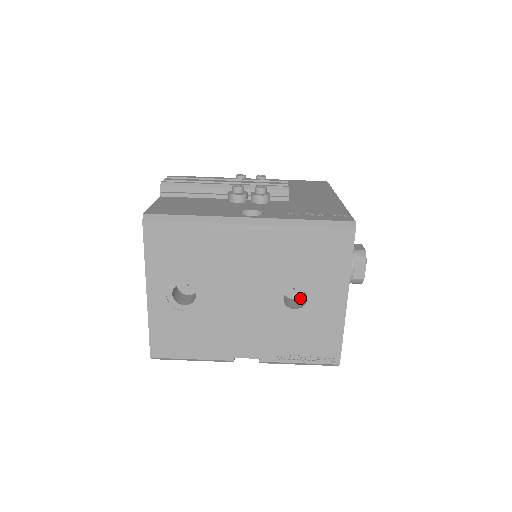
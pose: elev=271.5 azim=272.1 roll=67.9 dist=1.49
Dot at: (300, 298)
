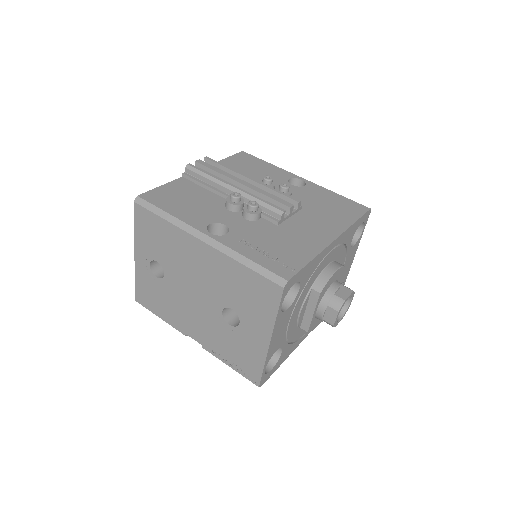
Dot at: occluded
